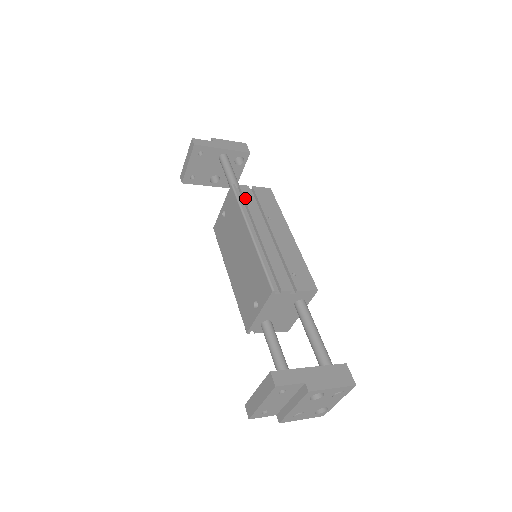
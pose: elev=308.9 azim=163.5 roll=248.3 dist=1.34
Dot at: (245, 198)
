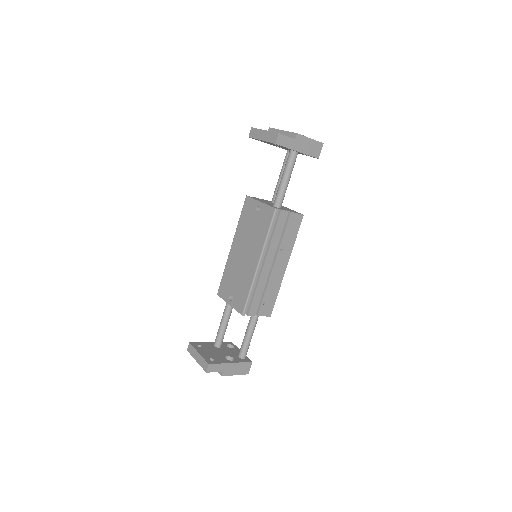
Dot at: (276, 227)
